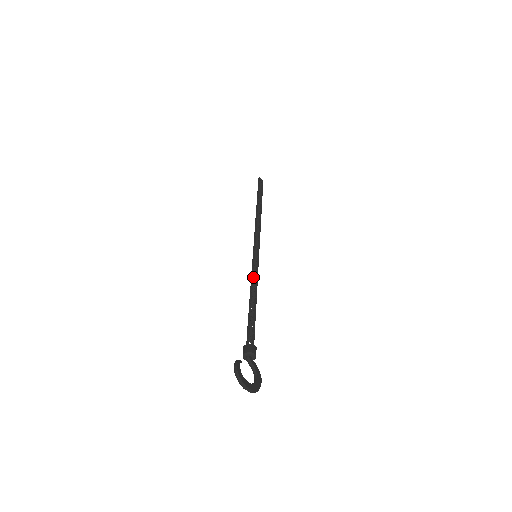
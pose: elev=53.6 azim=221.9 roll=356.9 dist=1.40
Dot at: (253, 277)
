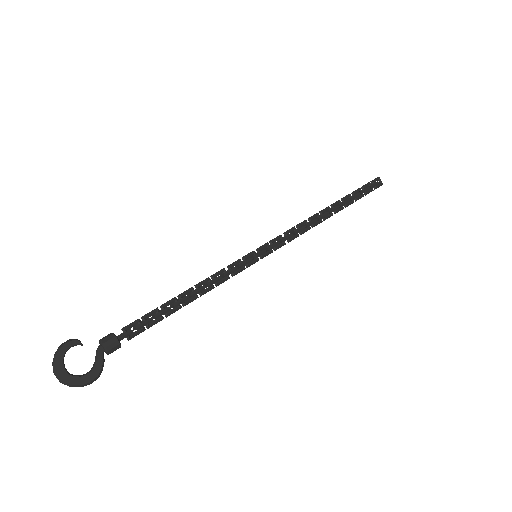
Dot at: (221, 275)
